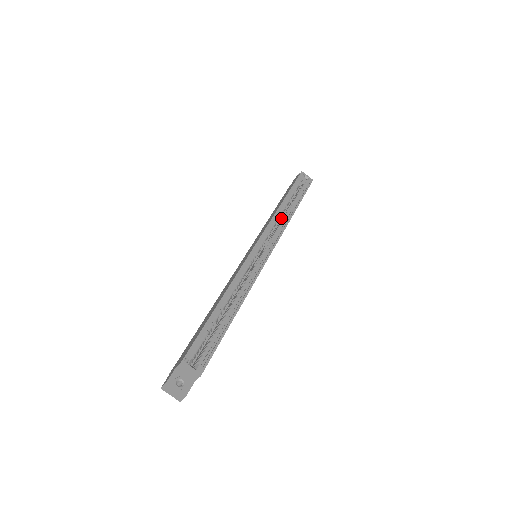
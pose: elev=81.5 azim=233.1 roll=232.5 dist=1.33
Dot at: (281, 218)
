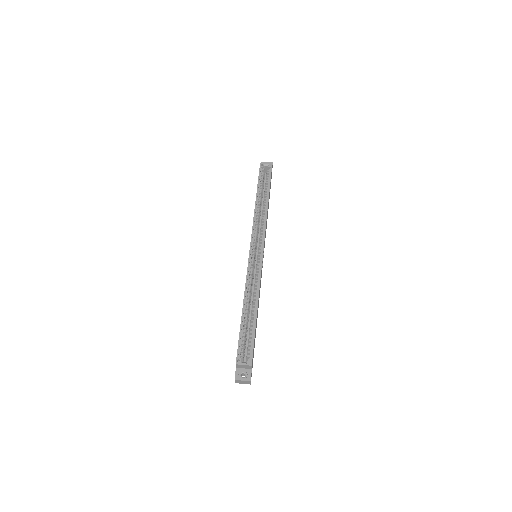
Dot at: occluded
